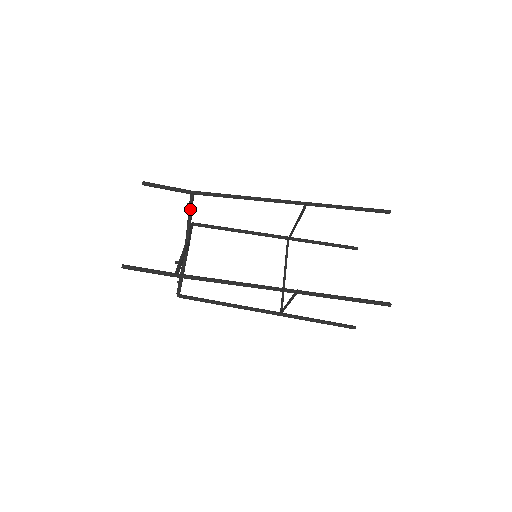
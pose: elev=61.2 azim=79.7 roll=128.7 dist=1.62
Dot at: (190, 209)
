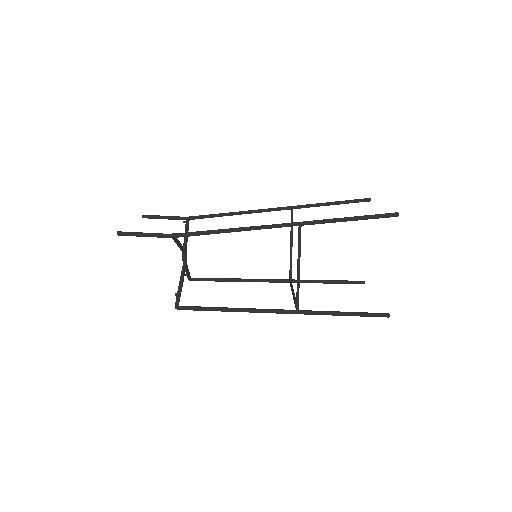
Dot at: (186, 227)
